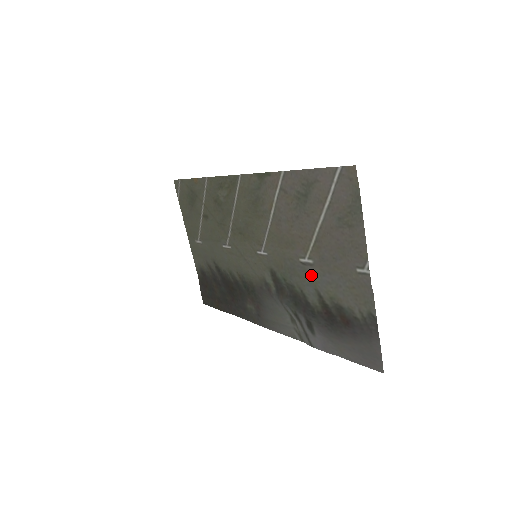
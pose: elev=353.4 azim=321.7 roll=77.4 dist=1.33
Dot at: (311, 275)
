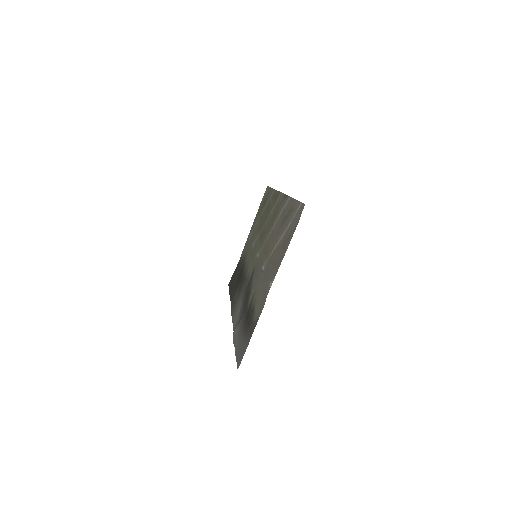
Dot at: (259, 279)
